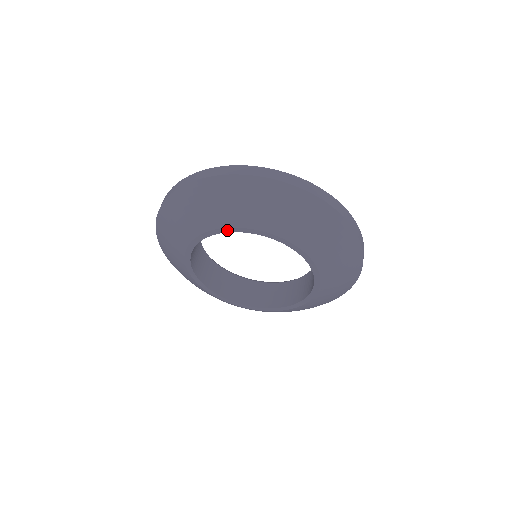
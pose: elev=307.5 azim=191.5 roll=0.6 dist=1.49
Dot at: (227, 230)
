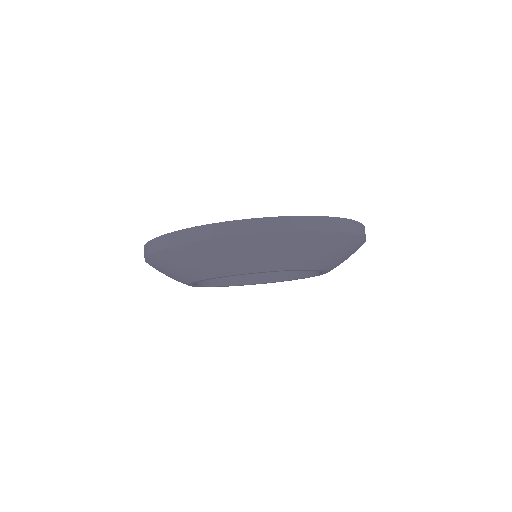
Dot at: (228, 276)
